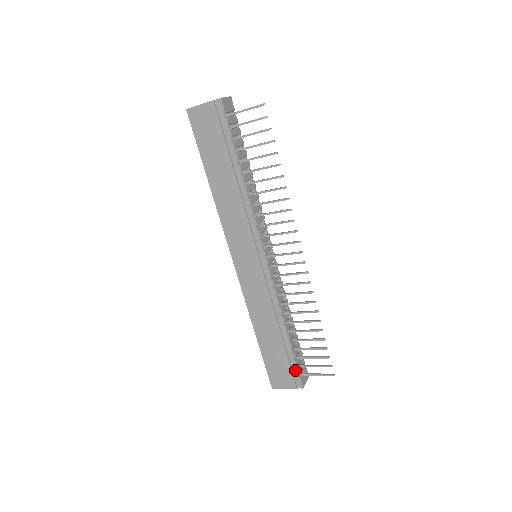
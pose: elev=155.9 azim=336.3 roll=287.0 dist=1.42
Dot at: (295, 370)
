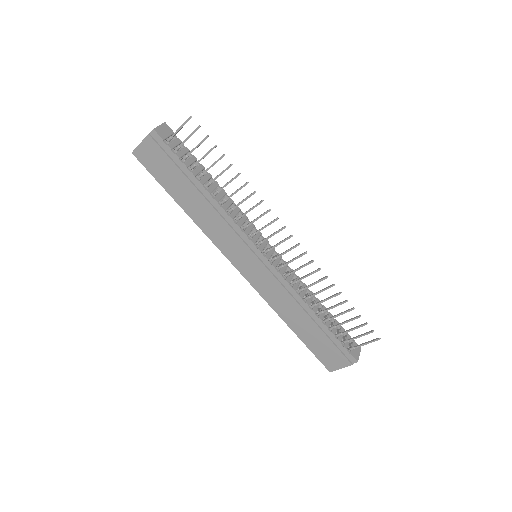
Dot at: (342, 348)
